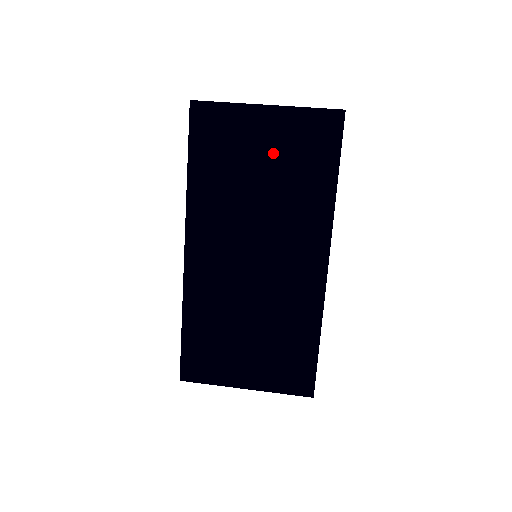
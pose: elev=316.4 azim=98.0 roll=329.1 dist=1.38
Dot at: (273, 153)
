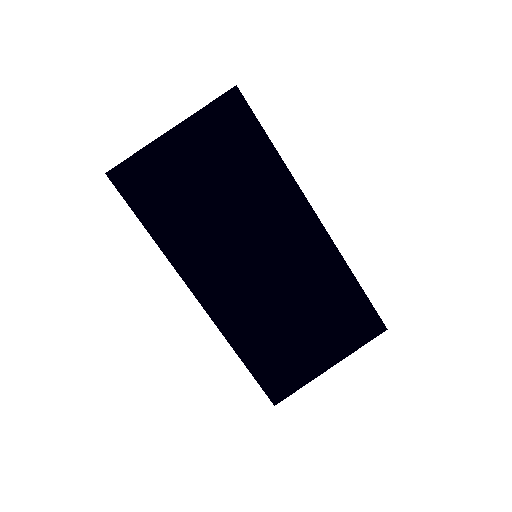
Dot at: (206, 163)
